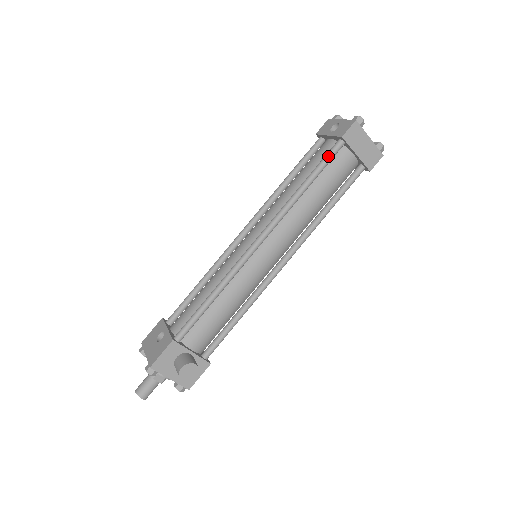
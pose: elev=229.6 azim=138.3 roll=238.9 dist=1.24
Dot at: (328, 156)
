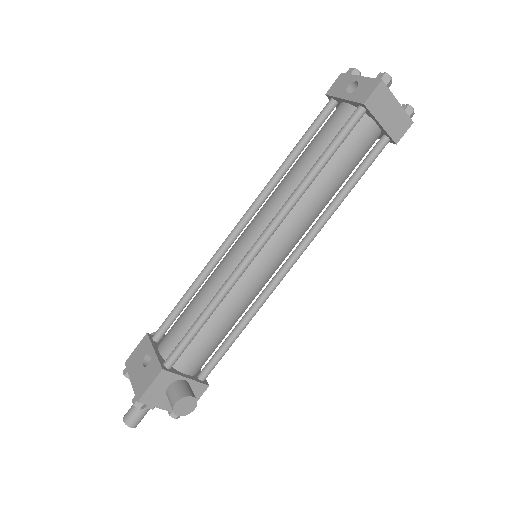
Dot at: (345, 130)
